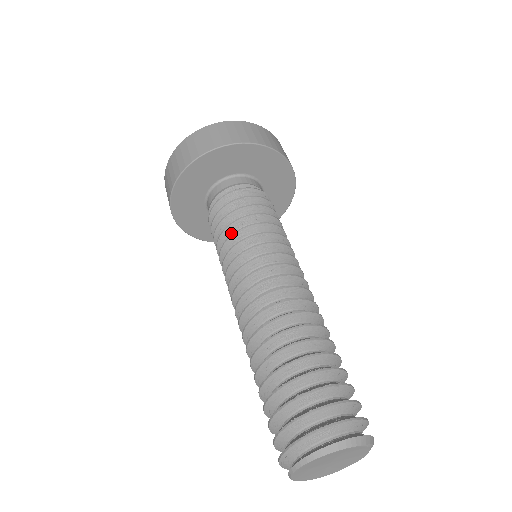
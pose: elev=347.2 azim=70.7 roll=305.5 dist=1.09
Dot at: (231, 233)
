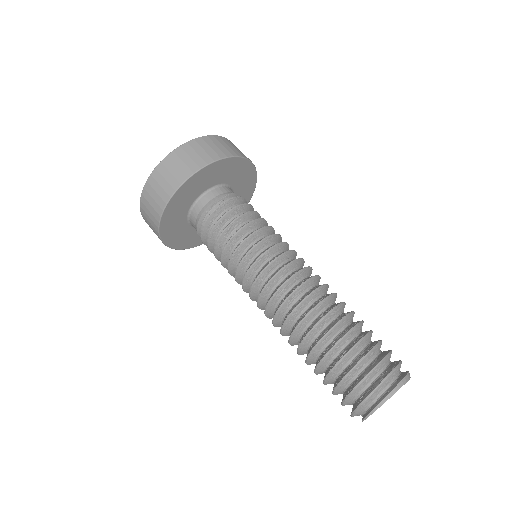
Dot at: (242, 235)
